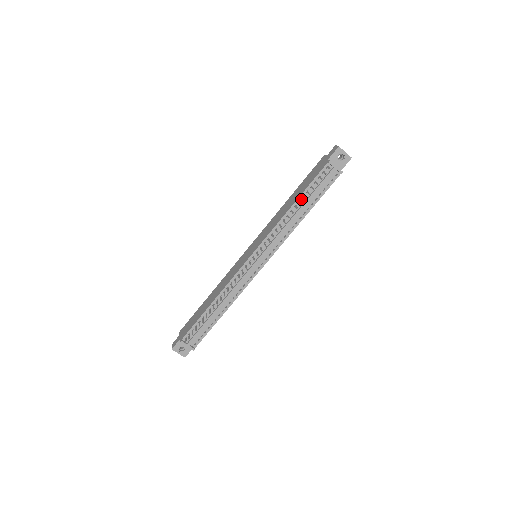
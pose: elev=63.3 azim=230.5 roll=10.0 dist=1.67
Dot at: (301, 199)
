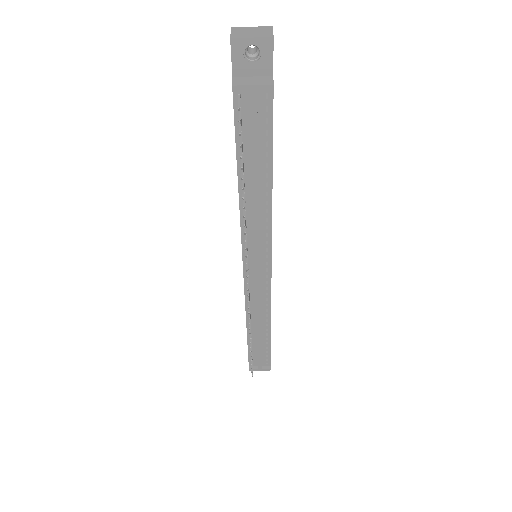
Dot at: (243, 171)
